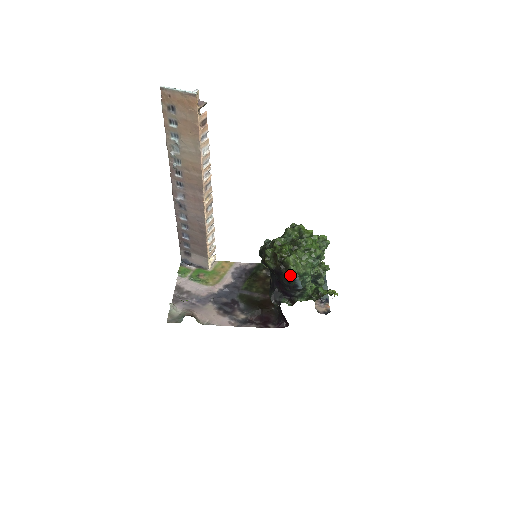
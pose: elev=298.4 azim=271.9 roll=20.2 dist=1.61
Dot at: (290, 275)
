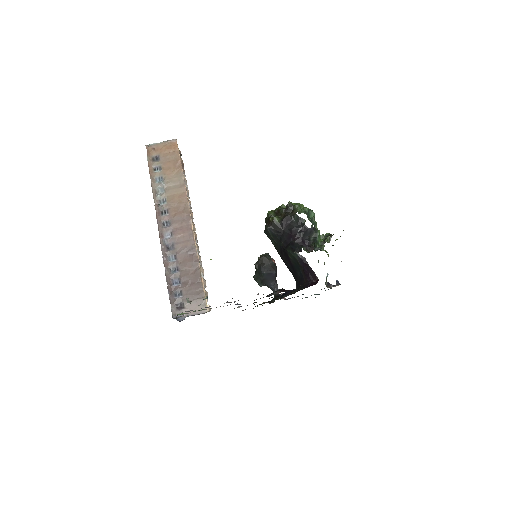
Dot at: occluded
